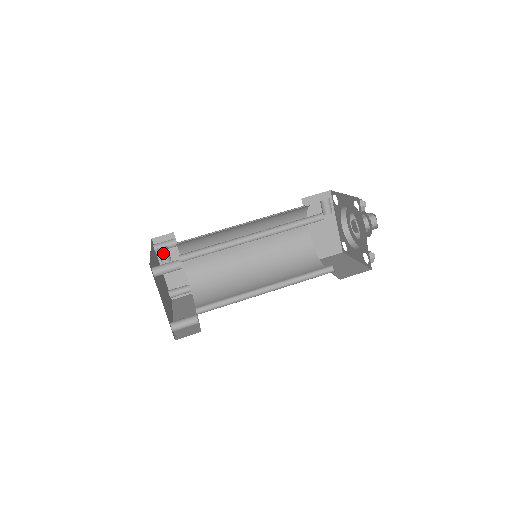
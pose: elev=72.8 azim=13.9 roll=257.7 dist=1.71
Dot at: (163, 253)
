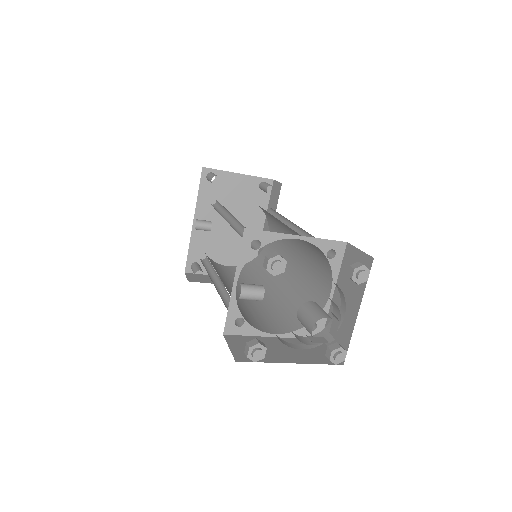
Dot at: (199, 229)
